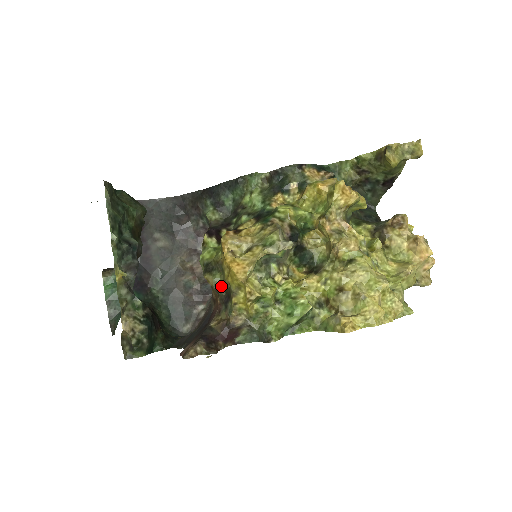
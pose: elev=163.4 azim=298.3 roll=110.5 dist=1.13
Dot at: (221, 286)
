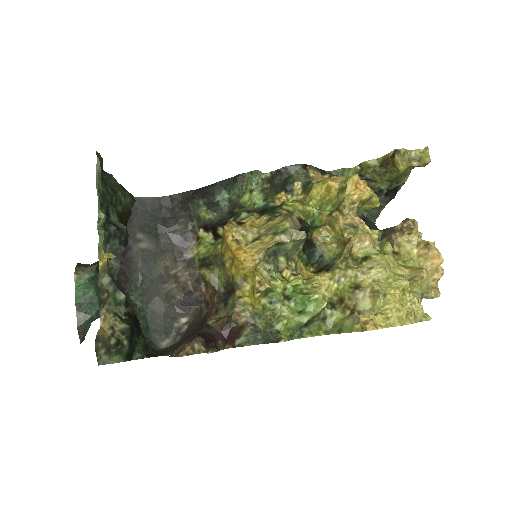
Dot at: (220, 282)
